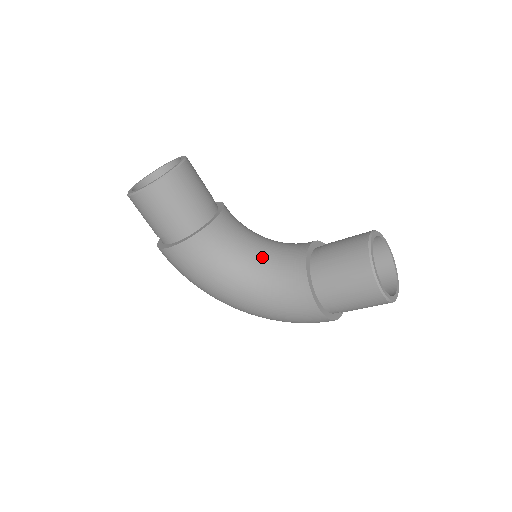
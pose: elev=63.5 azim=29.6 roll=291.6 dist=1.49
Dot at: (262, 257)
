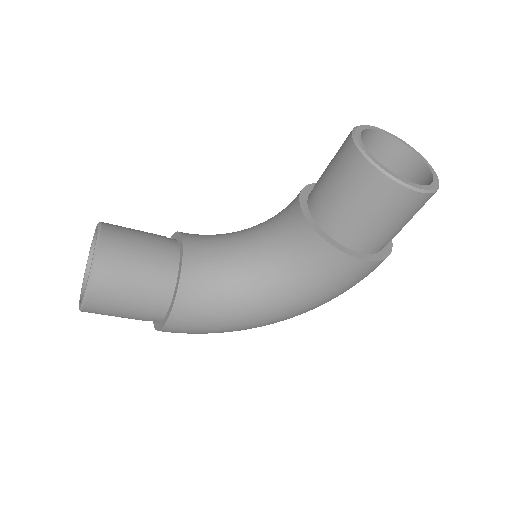
Dot at: (262, 255)
